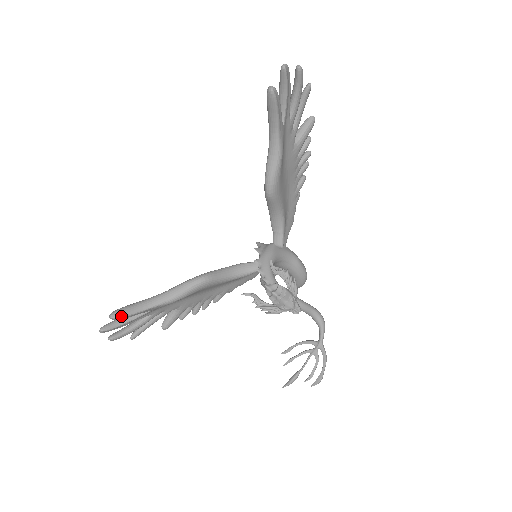
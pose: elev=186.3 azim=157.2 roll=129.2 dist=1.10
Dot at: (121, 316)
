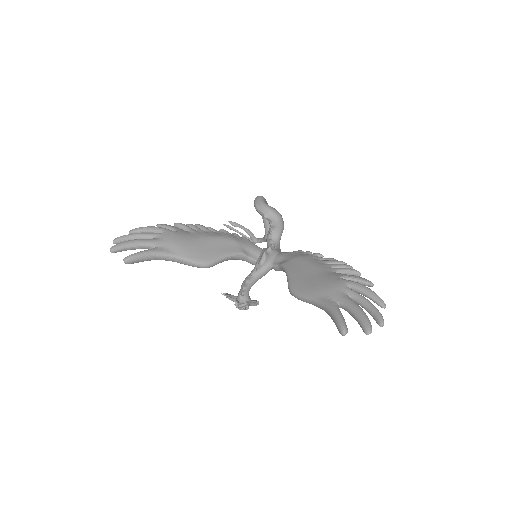
Dot at: (133, 263)
